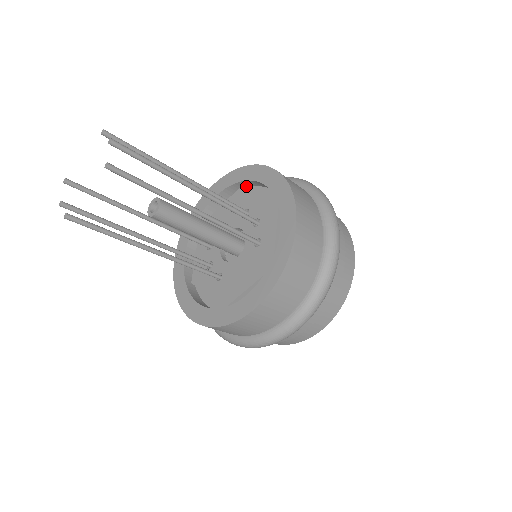
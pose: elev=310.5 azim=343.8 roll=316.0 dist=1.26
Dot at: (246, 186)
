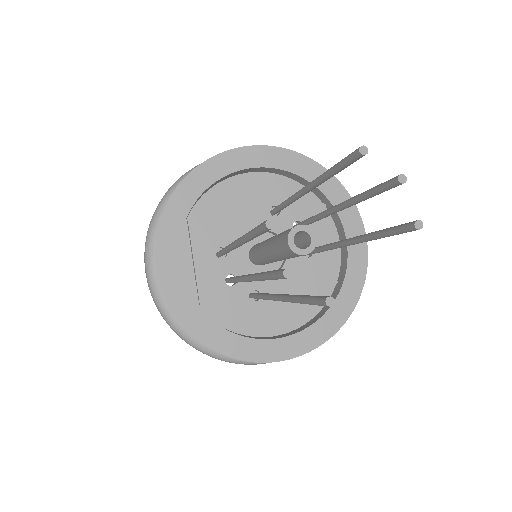
Dot at: (257, 170)
